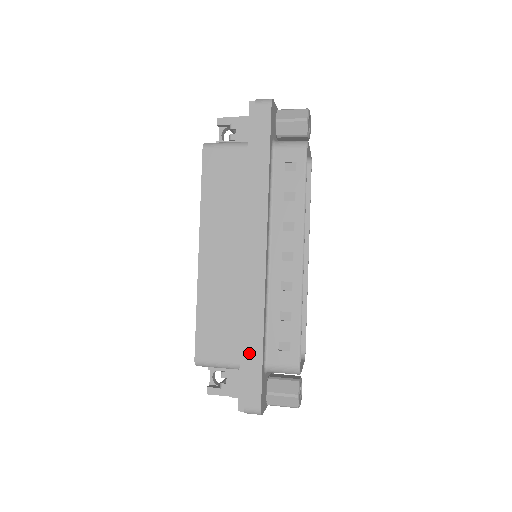
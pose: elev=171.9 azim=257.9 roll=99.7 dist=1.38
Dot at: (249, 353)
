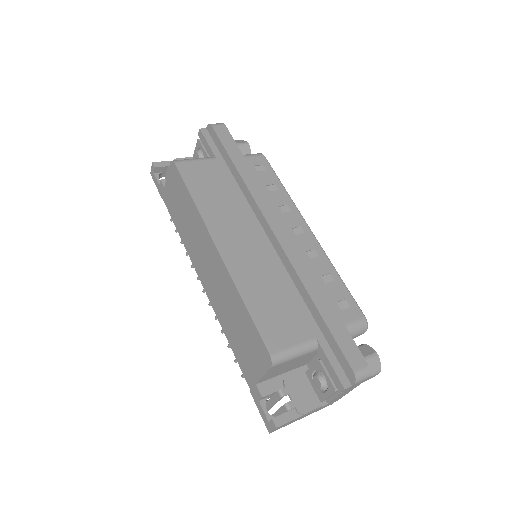
Dot at: (324, 315)
